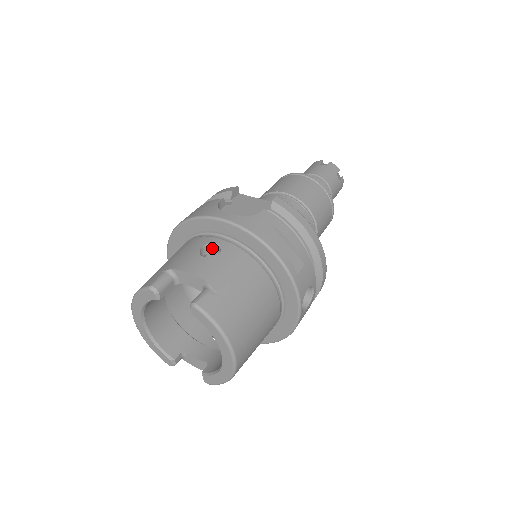
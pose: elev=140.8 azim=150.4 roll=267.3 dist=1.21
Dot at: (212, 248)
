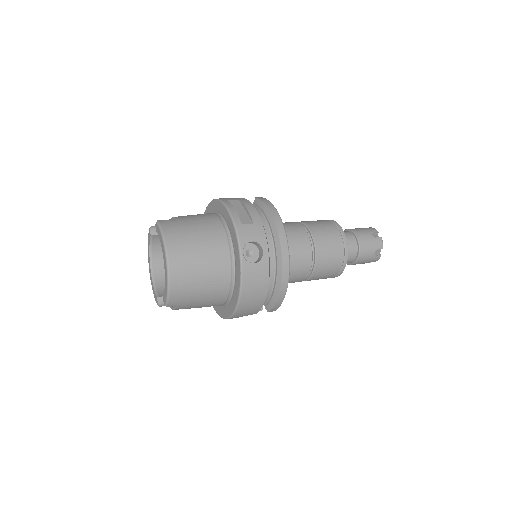
Dot at: occluded
